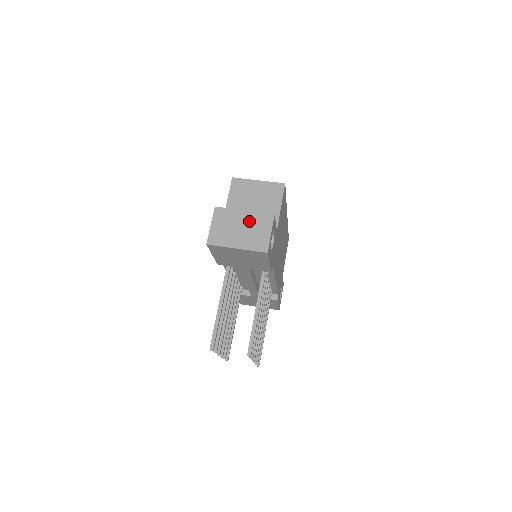
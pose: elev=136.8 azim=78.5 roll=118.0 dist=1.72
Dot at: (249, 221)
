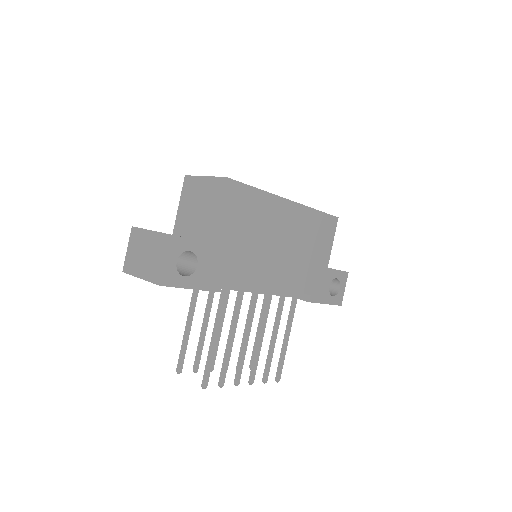
Dot at: (151, 244)
